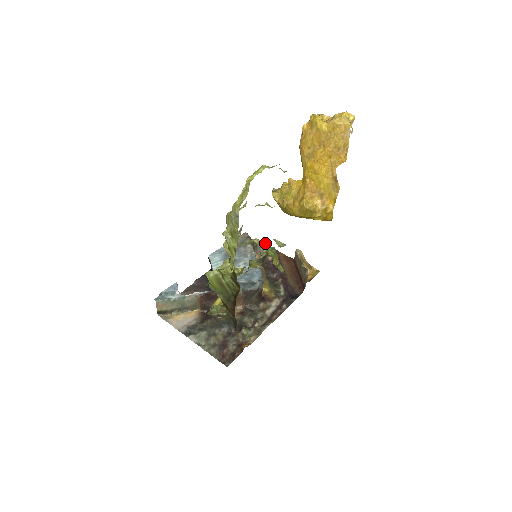
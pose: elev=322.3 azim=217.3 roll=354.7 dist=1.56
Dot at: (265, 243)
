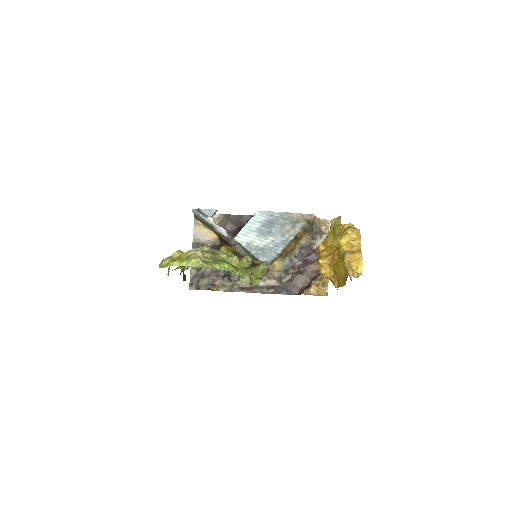
Dot at: occluded
